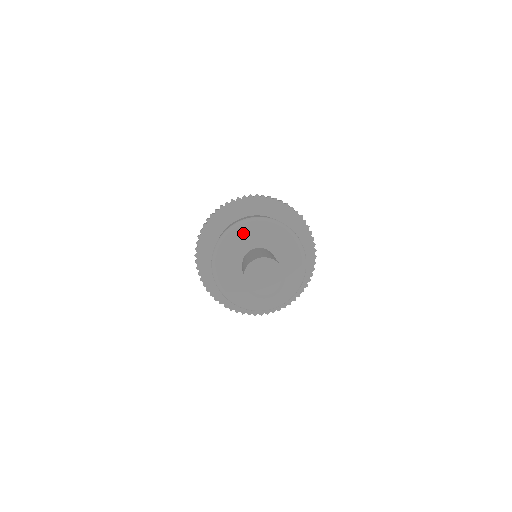
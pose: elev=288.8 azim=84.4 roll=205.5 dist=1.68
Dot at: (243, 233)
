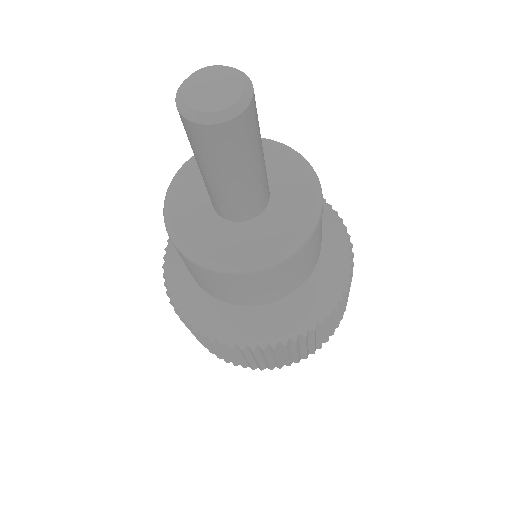
Dot at: (194, 173)
